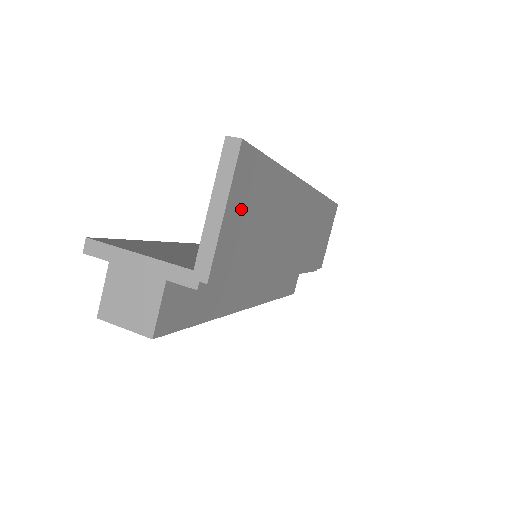
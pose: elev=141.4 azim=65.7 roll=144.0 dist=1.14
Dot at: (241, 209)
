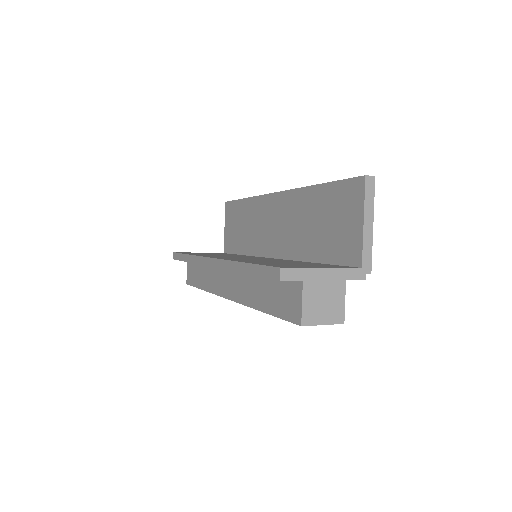
Dot at: occluded
